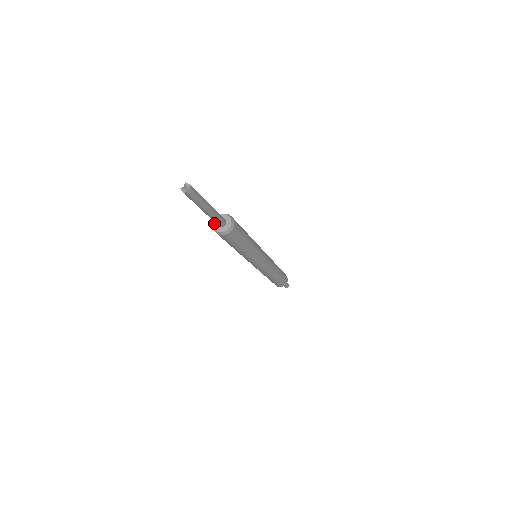
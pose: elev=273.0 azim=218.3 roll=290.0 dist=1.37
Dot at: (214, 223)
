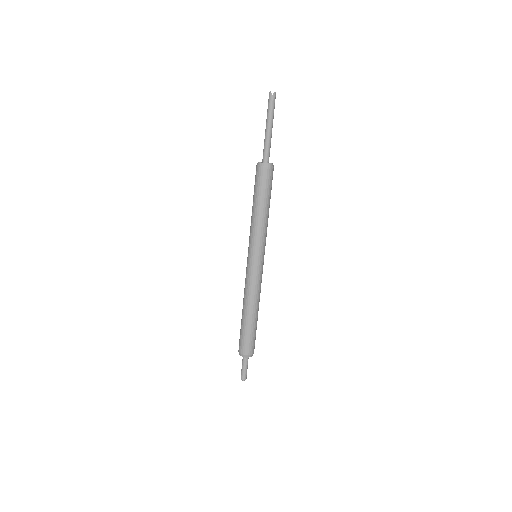
Dot at: occluded
